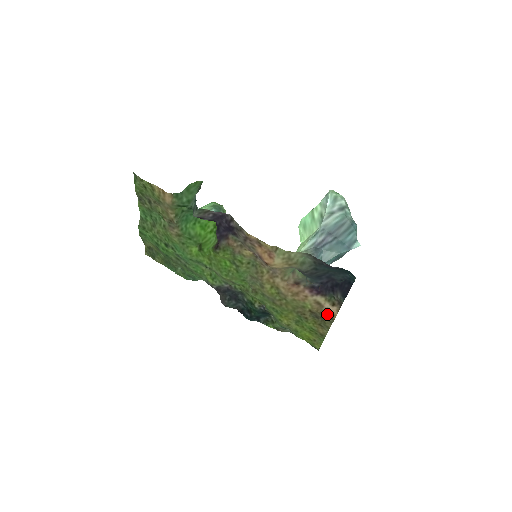
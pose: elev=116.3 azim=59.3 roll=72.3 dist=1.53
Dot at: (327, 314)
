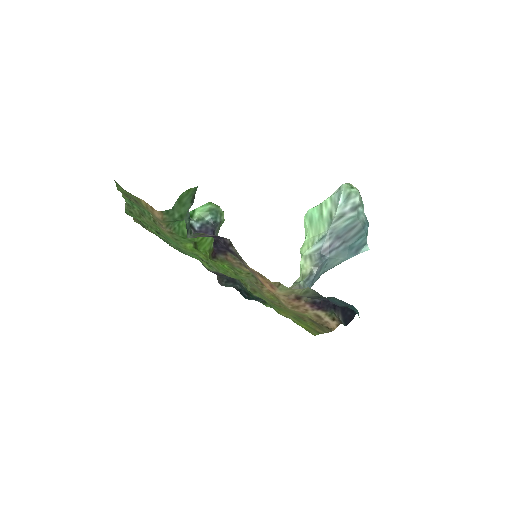
Dot at: (326, 326)
